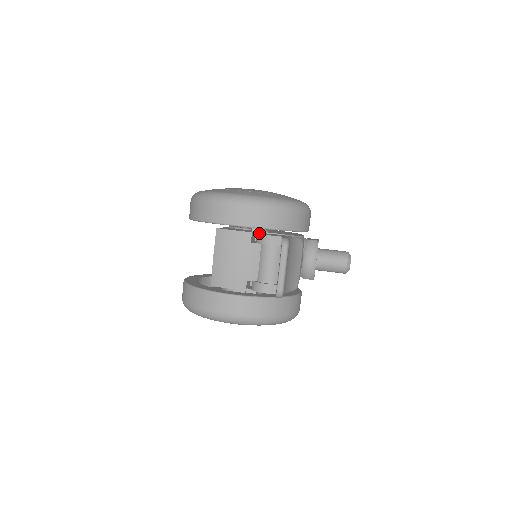
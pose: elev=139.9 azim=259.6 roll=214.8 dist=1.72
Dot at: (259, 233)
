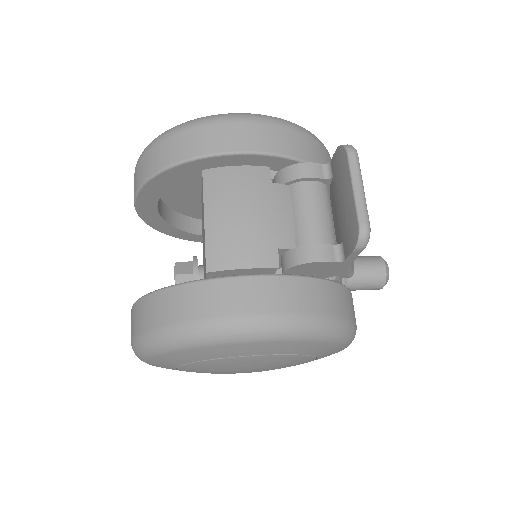
Dot at: (279, 174)
